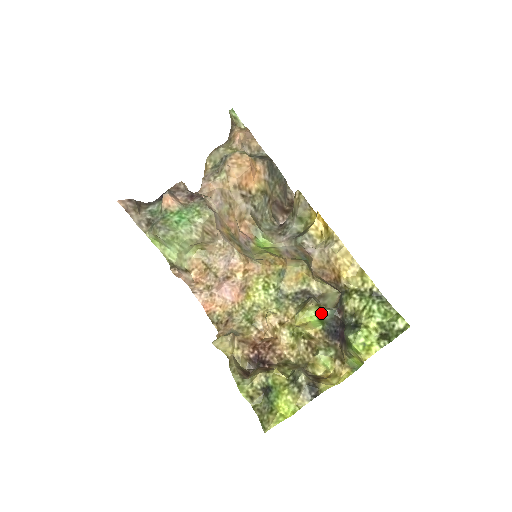
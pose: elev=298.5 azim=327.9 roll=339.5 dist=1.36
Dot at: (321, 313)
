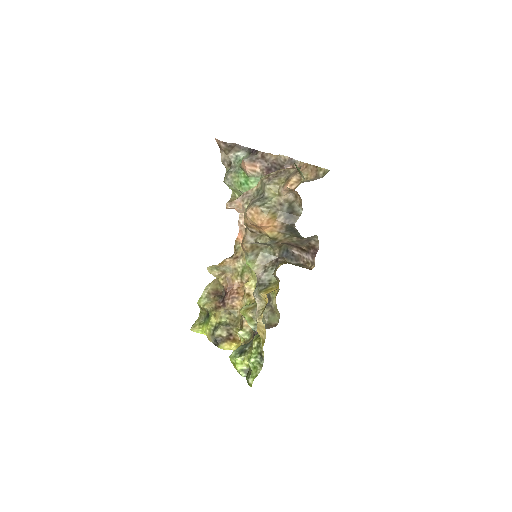
Dot at: (248, 323)
